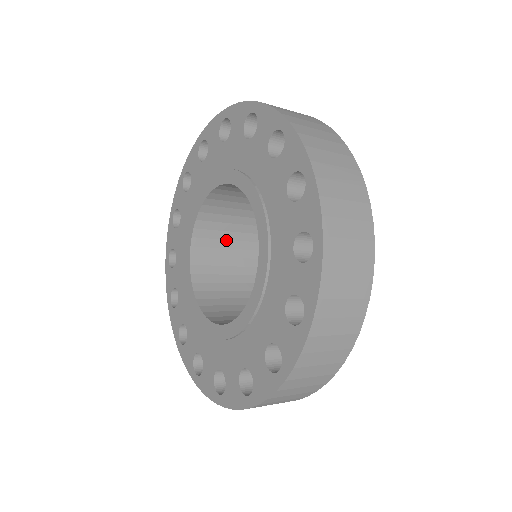
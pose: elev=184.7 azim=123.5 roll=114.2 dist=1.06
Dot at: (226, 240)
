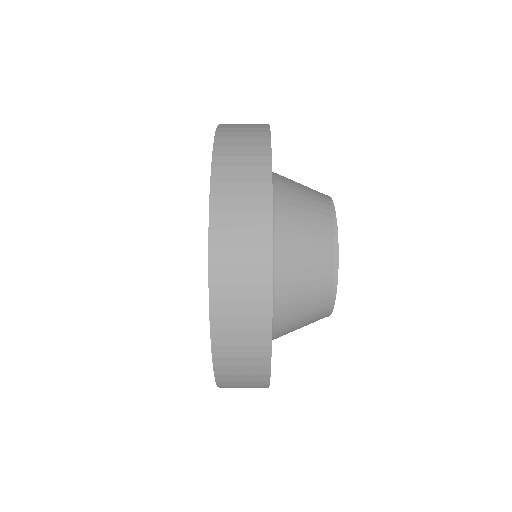
Dot at: occluded
